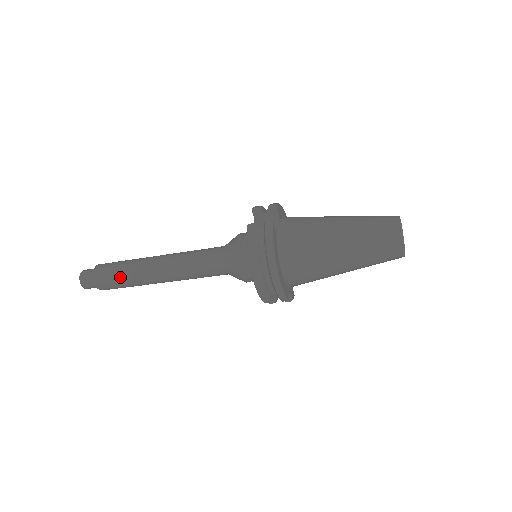
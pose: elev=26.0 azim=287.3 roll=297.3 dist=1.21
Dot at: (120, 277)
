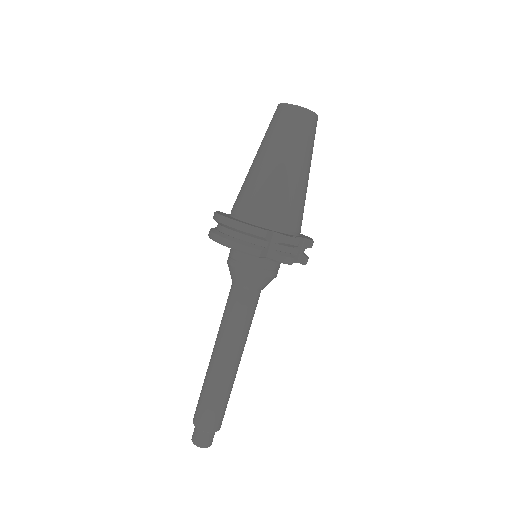
Dot at: (202, 395)
